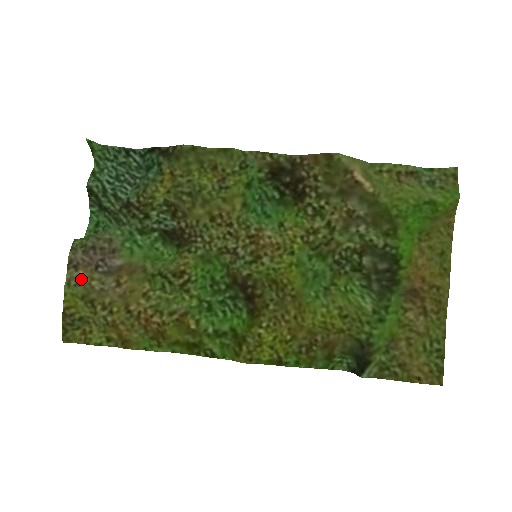
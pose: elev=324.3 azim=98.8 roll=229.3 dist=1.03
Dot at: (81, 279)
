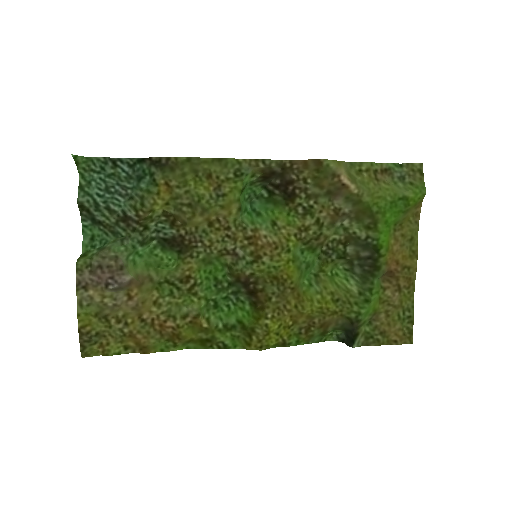
Dot at: (93, 298)
